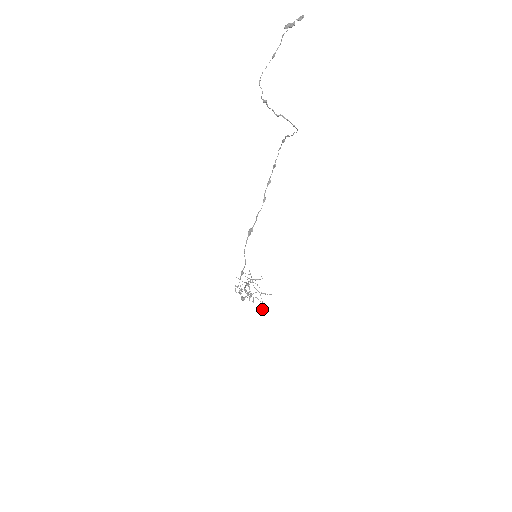
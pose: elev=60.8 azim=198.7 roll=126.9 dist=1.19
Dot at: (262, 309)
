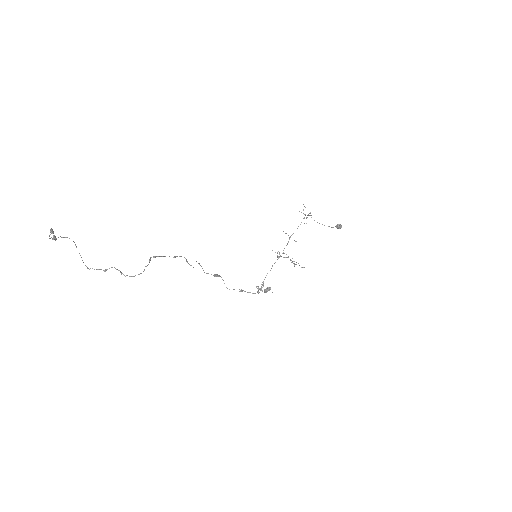
Dot at: occluded
